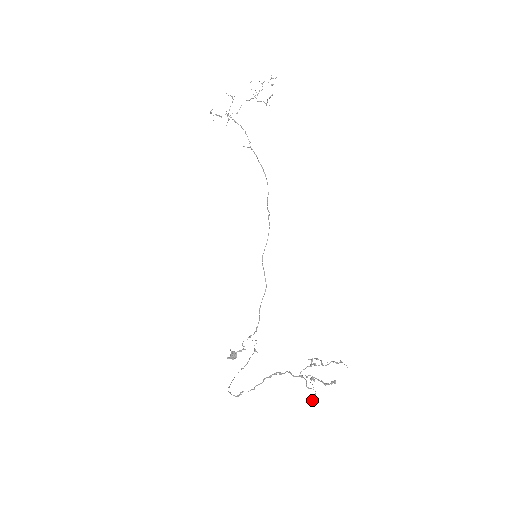
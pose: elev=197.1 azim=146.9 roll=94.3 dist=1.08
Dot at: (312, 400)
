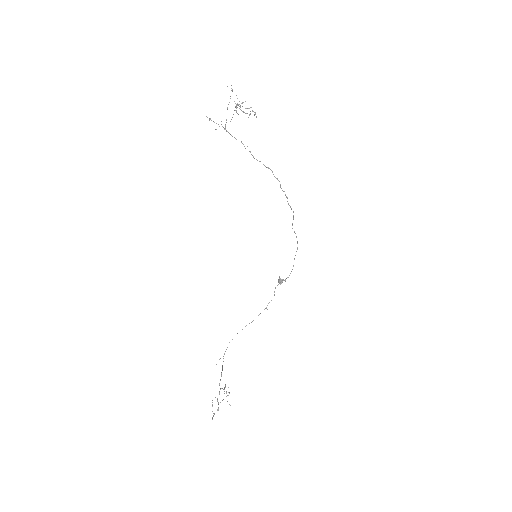
Dot at: (217, 409)
